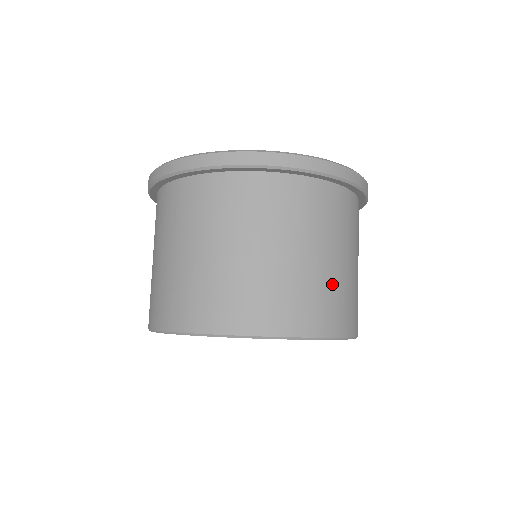
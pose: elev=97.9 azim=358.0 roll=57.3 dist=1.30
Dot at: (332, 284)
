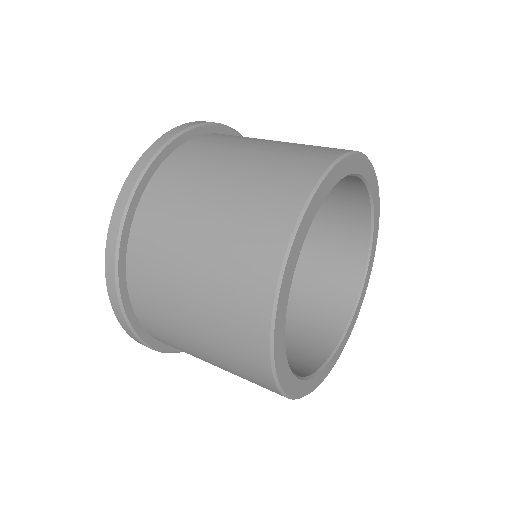
Dot at: (285, 150)
